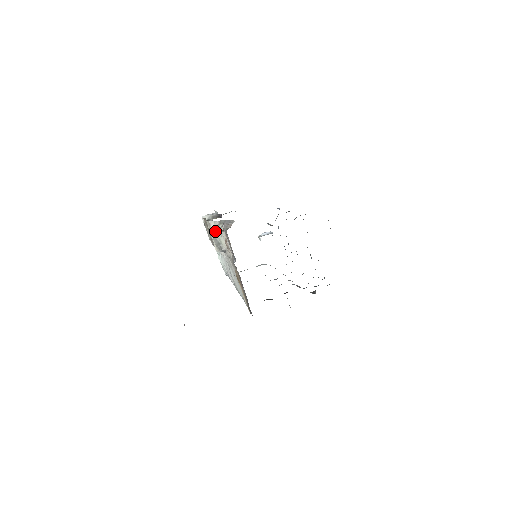
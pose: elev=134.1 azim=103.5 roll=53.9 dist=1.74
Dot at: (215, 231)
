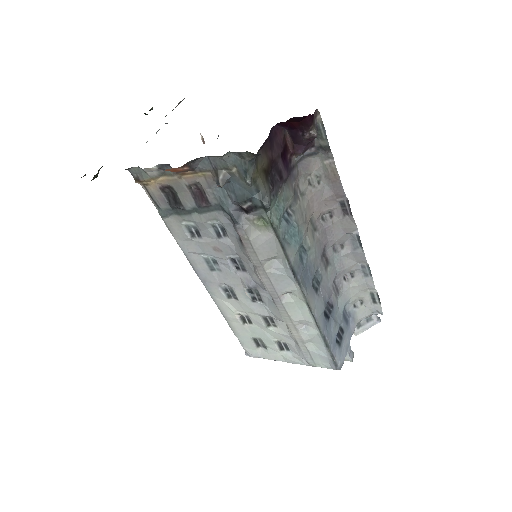
Dot at: occluded
